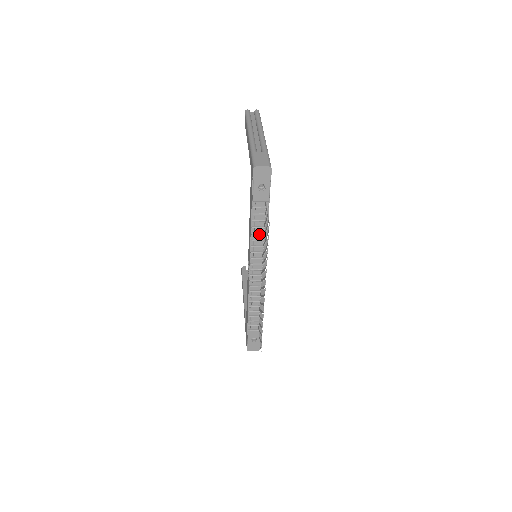
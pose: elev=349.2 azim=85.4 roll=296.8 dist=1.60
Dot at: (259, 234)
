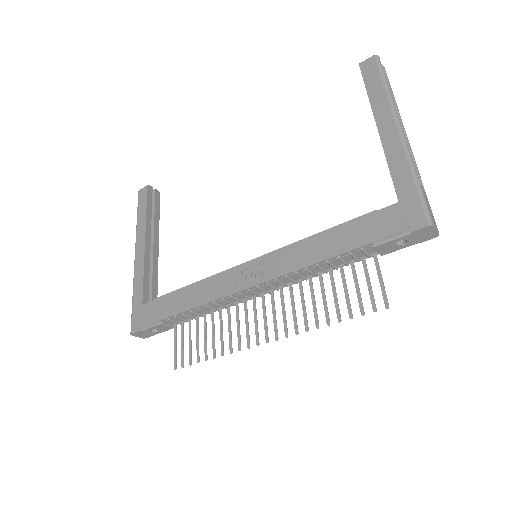
Dot at: (322, 269)
